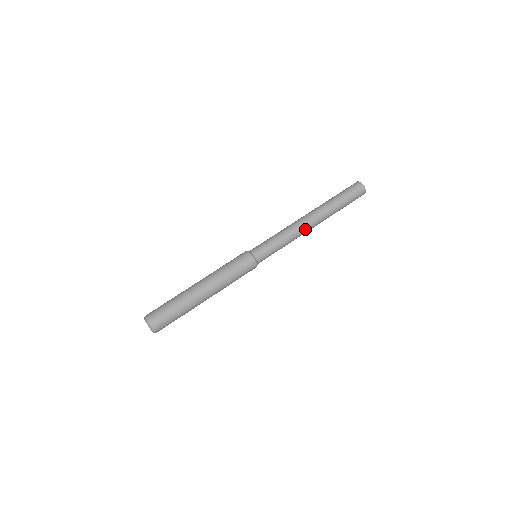
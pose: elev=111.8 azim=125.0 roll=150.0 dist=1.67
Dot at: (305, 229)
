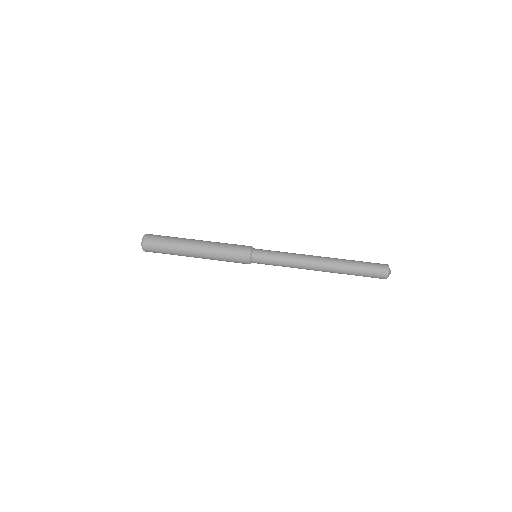
Dot at: (310, 259)
